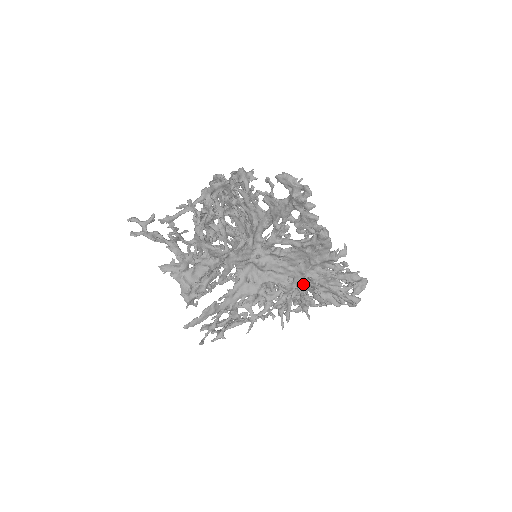
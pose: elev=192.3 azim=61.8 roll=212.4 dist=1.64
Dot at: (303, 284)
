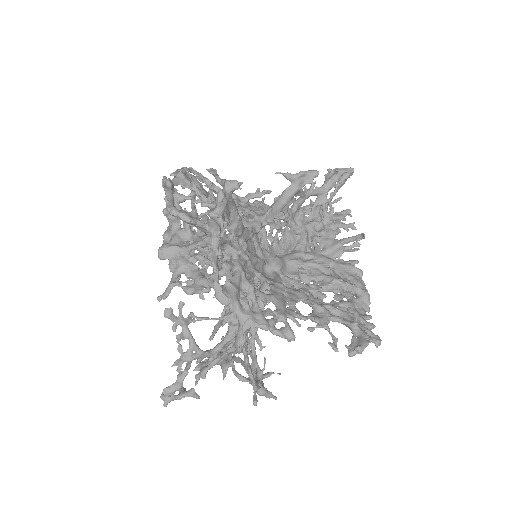
Dot at: occluded
